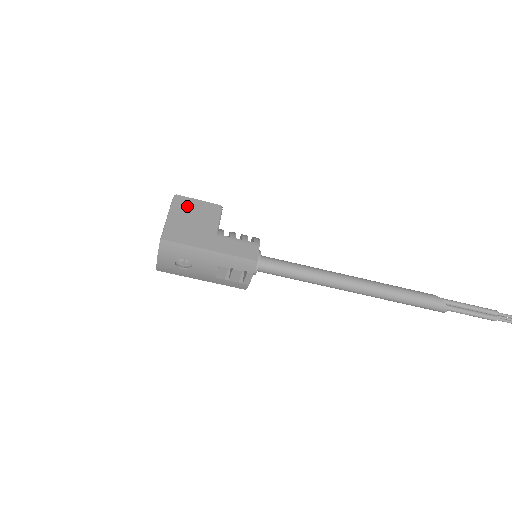
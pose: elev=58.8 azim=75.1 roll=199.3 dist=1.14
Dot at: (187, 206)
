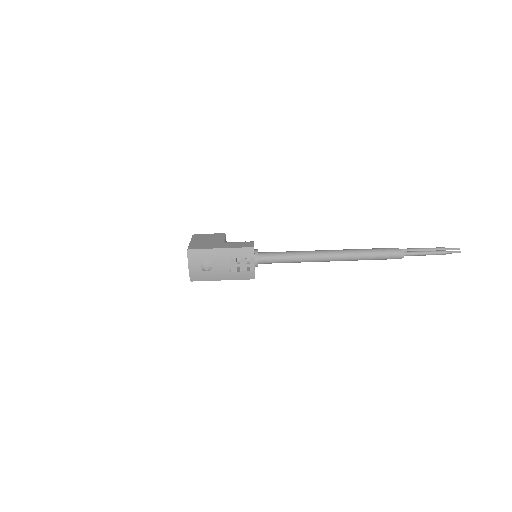
Dot at: (202, 237)
